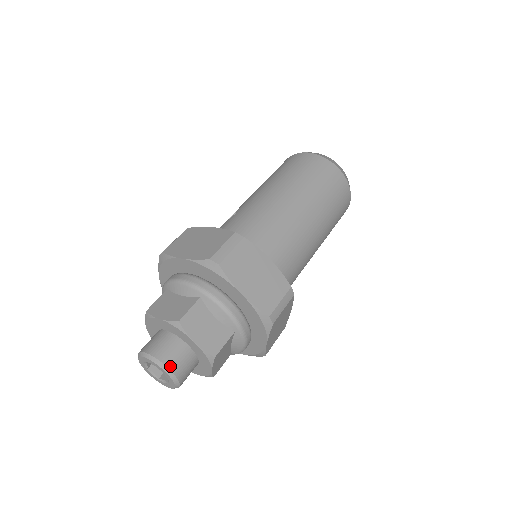
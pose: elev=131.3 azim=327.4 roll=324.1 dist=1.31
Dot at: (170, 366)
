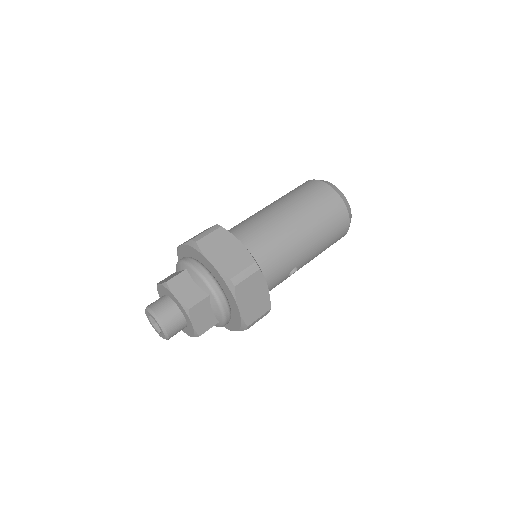
Dot at: (158, 314)
